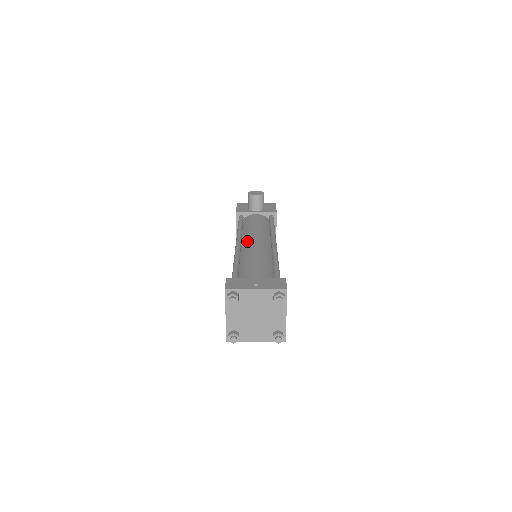
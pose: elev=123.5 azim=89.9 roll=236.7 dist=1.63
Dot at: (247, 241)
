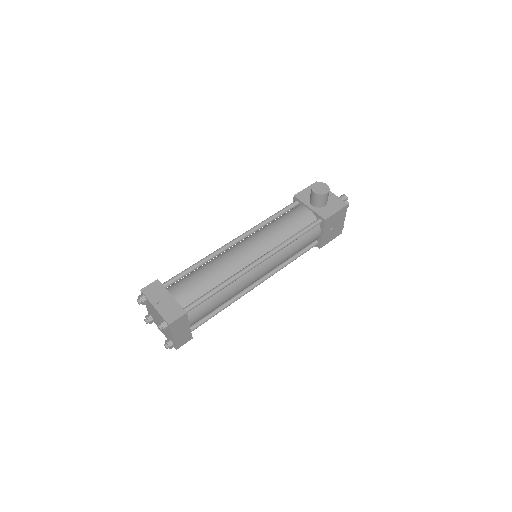
Dot at: (243, 243)
